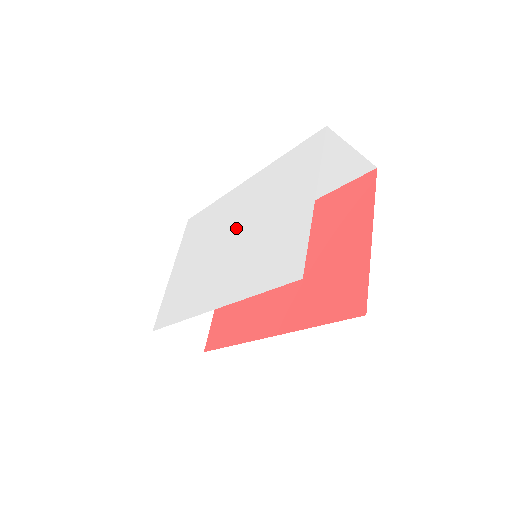
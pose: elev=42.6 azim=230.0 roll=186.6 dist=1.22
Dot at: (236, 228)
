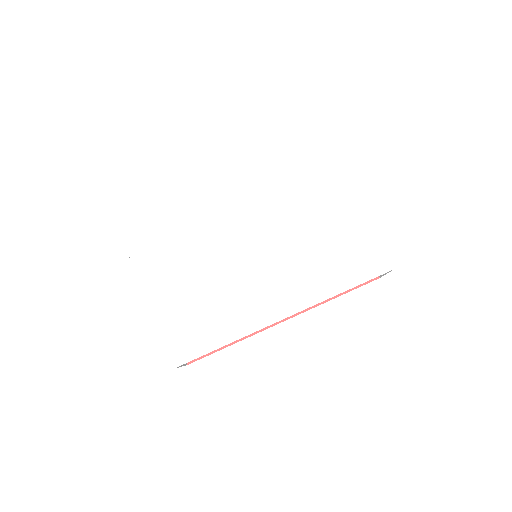
Dot at: (257, 236)
